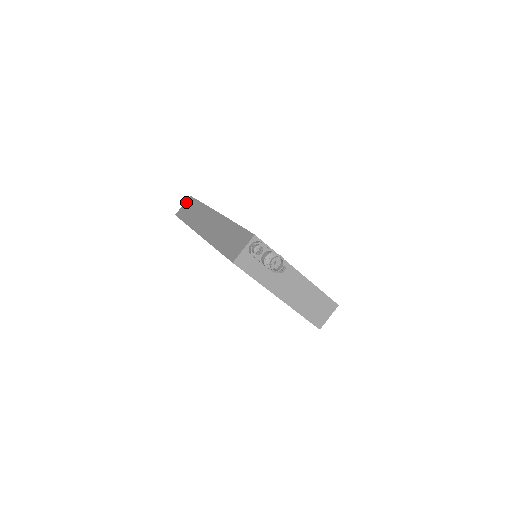
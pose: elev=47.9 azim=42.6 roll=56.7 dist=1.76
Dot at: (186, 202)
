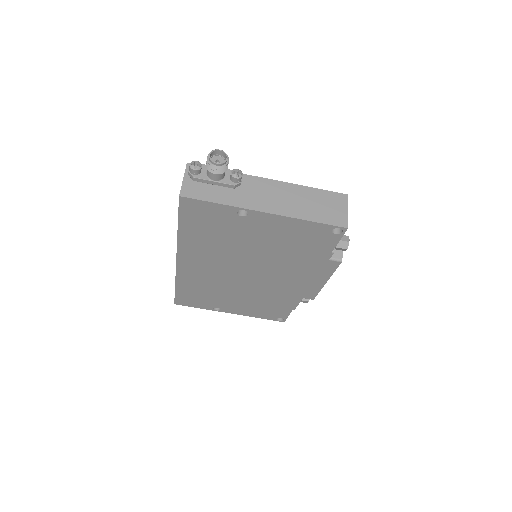
Dot at: occluded
